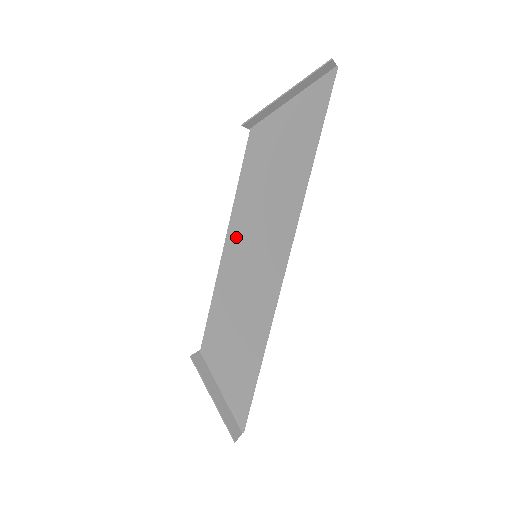
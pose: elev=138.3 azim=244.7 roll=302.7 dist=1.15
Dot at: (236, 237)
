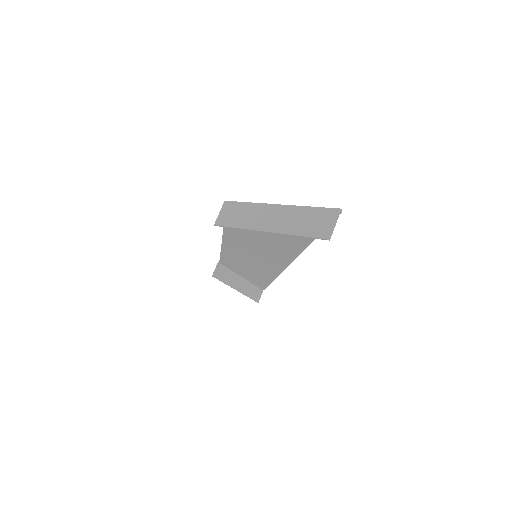
Dot at: (233, 242)
